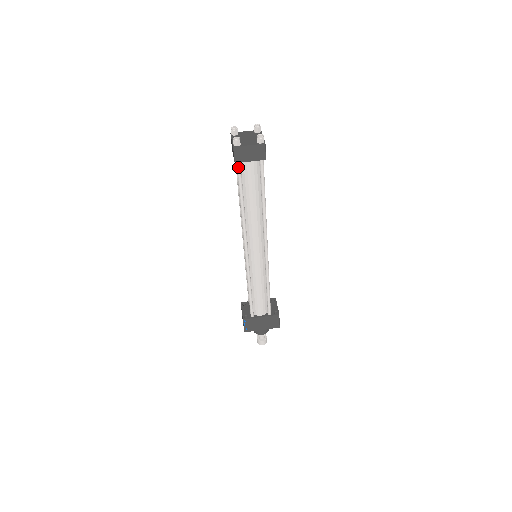
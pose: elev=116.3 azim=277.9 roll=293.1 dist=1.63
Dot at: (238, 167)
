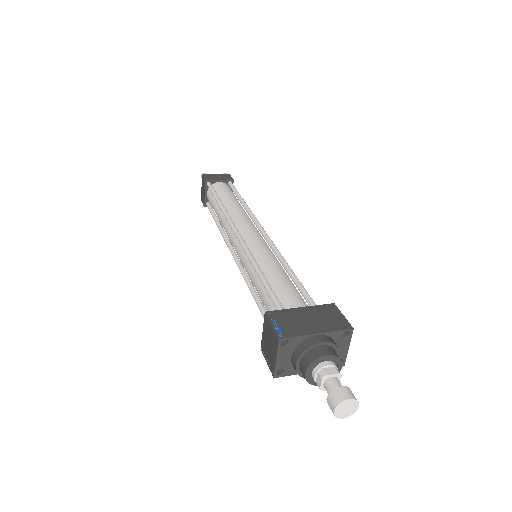
Dot at: (209, 184)
